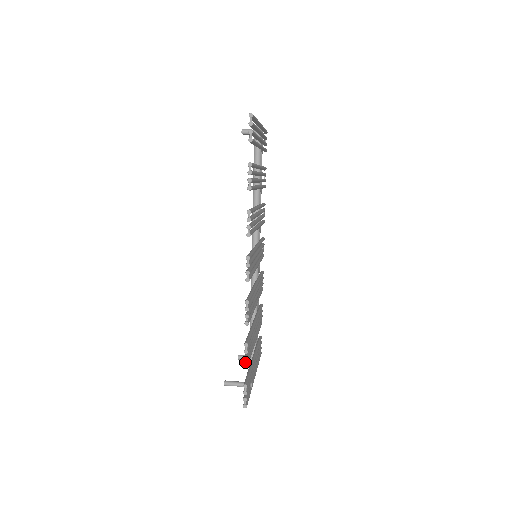
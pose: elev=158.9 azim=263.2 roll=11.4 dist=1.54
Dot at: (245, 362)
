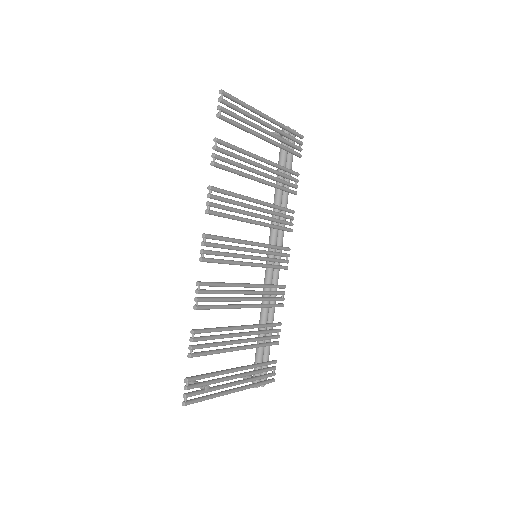
Dot at: (190, 352)
